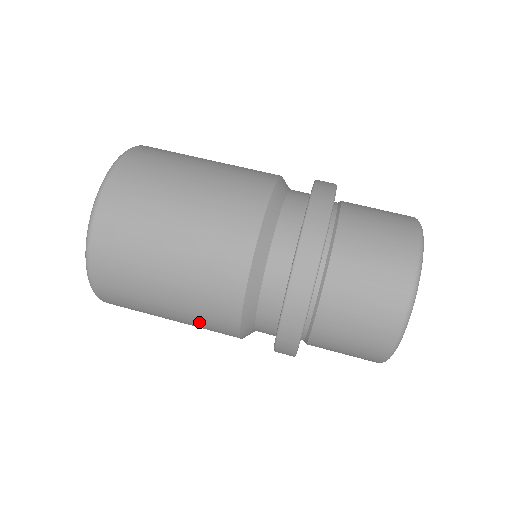
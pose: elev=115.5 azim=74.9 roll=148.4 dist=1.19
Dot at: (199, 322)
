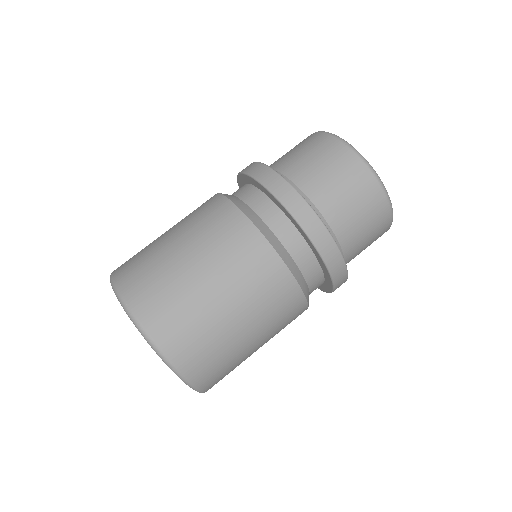
Dot at: (260, 298)
